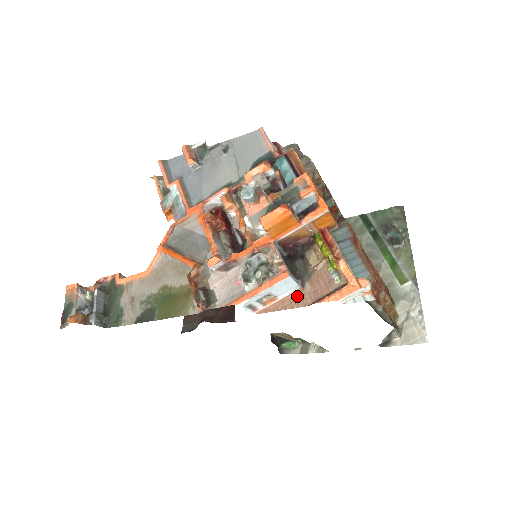
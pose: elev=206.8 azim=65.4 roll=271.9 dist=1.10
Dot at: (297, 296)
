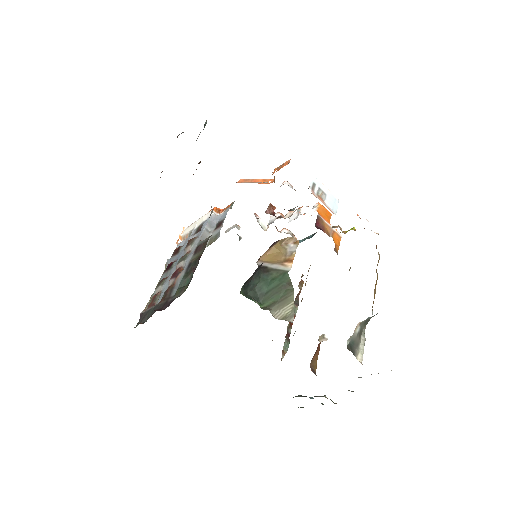
Dot at: (335, 212)
